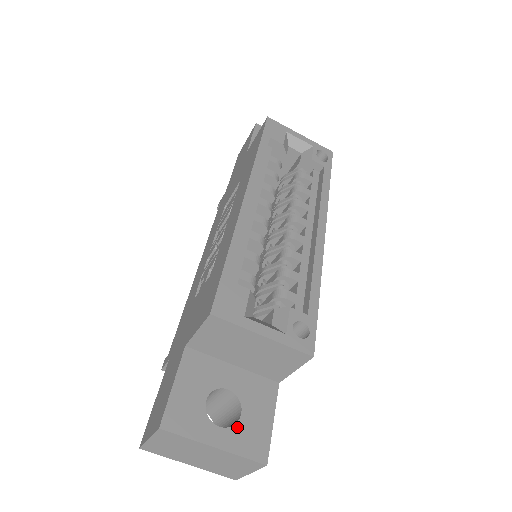
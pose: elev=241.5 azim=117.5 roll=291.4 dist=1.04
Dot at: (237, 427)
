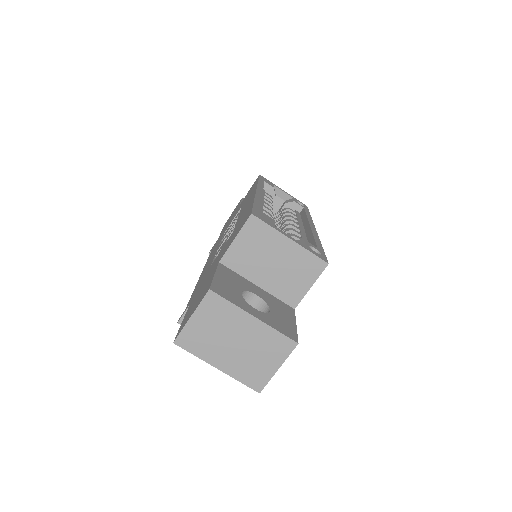
Dot at: (269, 315)
